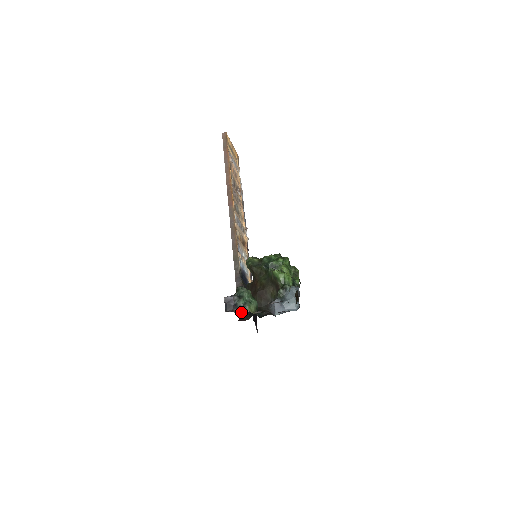
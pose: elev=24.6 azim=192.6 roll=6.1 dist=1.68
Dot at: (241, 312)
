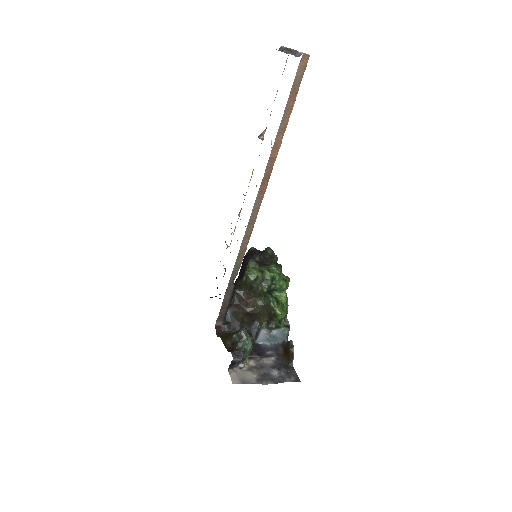
Dot at: (239, 364)
